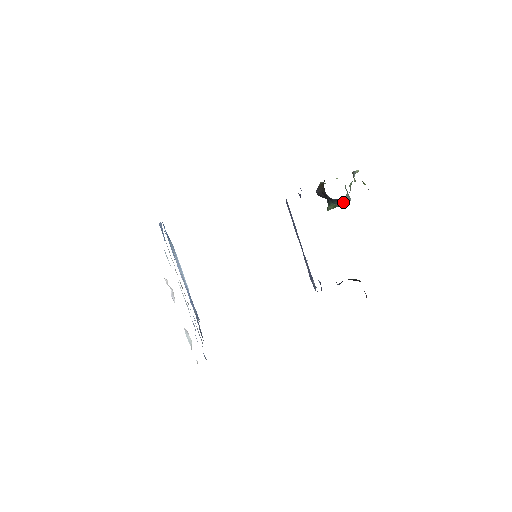
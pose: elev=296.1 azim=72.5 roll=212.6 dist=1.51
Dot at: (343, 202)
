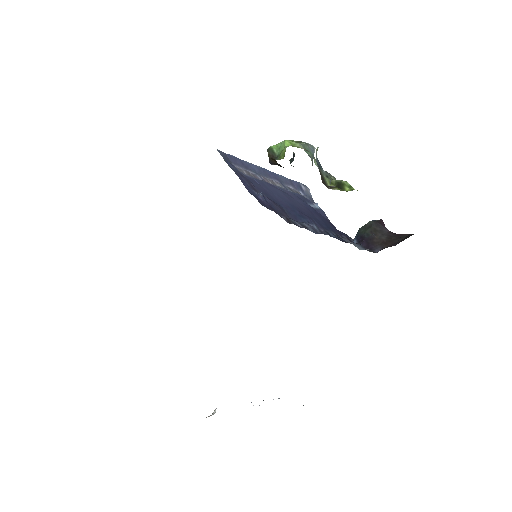
Dot at: occluded
